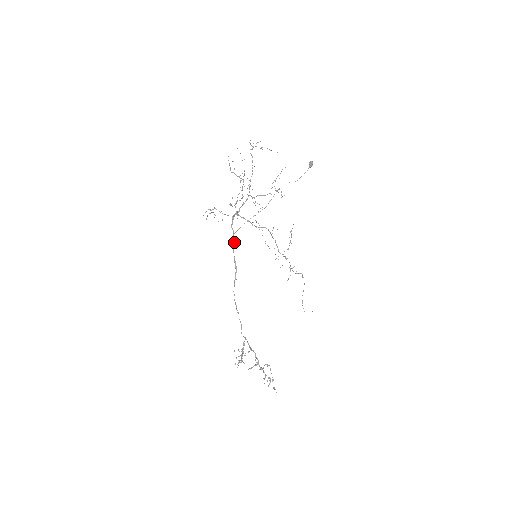
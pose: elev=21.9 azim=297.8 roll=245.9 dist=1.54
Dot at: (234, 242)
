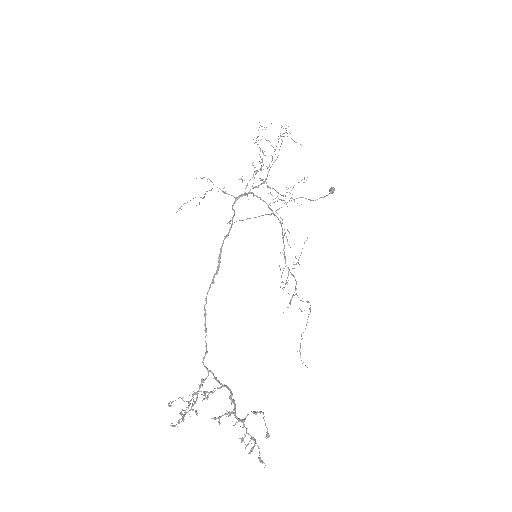
Dot at: (230, 228)
